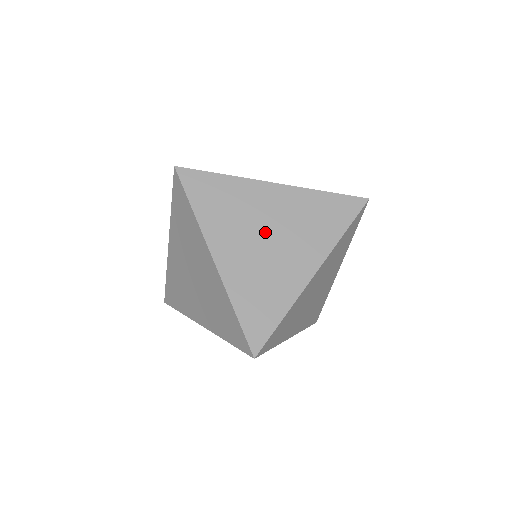
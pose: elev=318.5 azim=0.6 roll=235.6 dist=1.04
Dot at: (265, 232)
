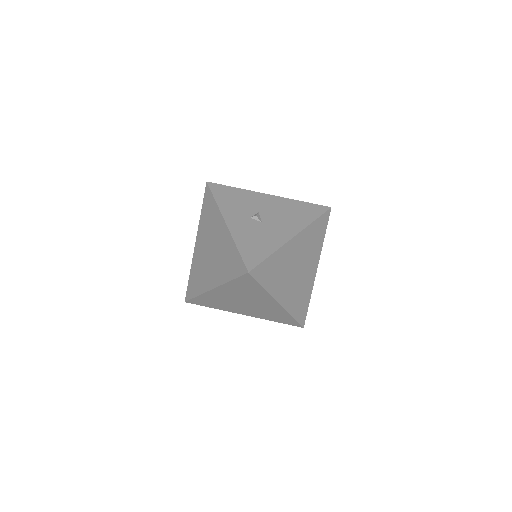
Dot at: (296, 268)
